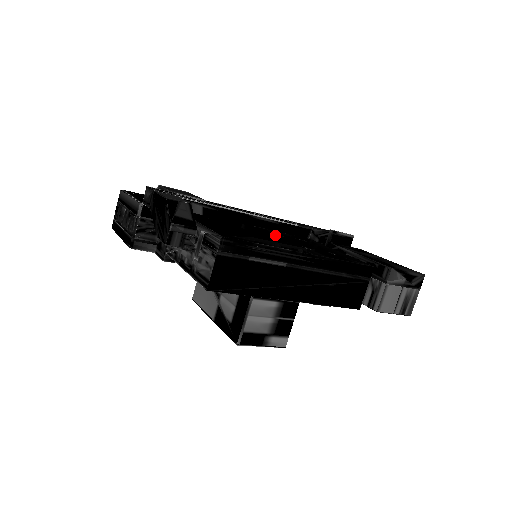
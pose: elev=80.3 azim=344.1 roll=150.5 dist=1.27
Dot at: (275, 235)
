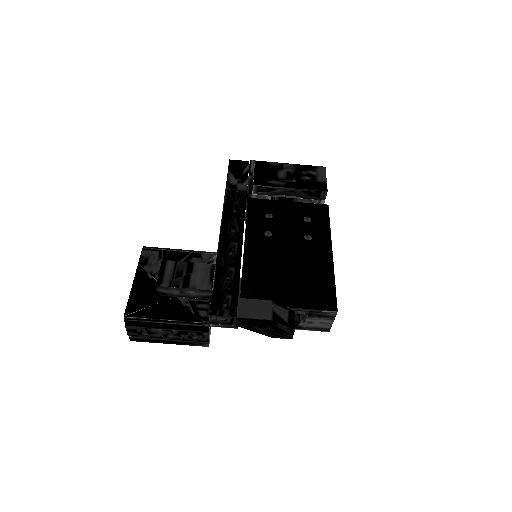
Dot at: (274, 241)
